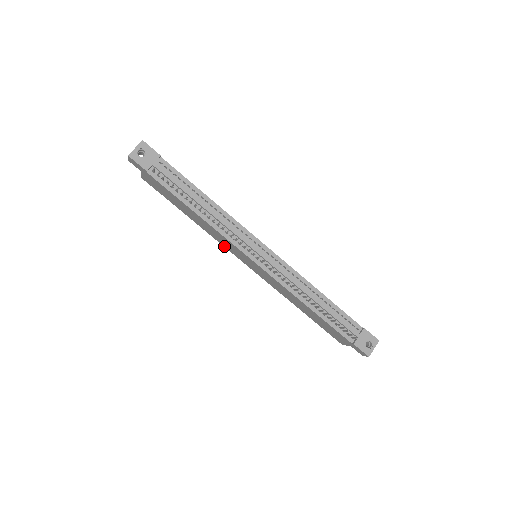
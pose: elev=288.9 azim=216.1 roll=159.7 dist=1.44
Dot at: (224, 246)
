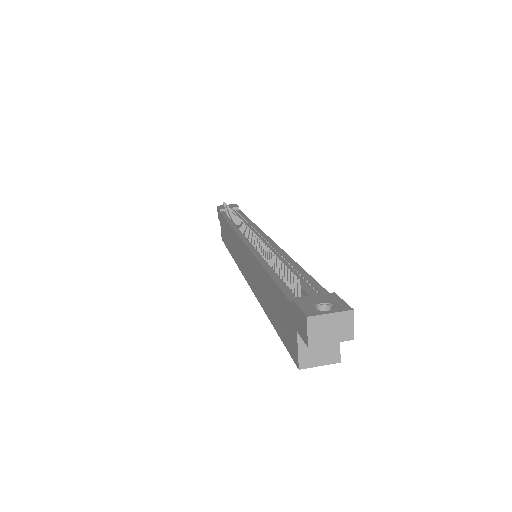
Dot at: (239, 266)
